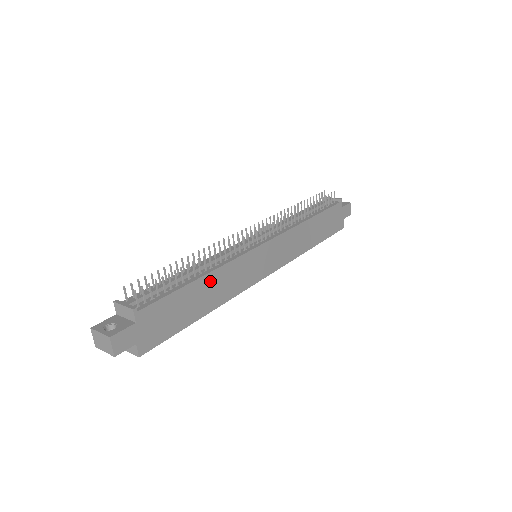
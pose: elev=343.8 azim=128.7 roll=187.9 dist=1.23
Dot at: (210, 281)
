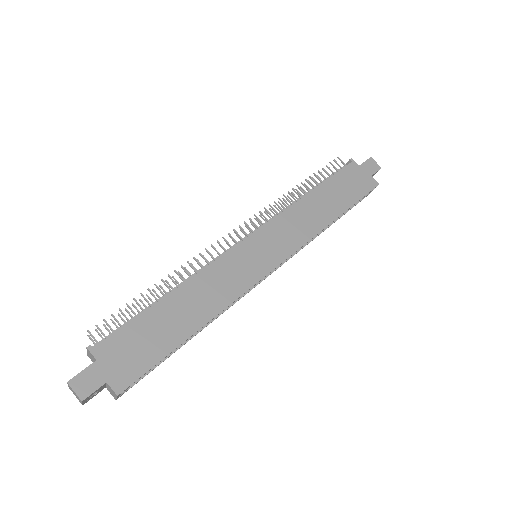
Dot at: (185, 295)
